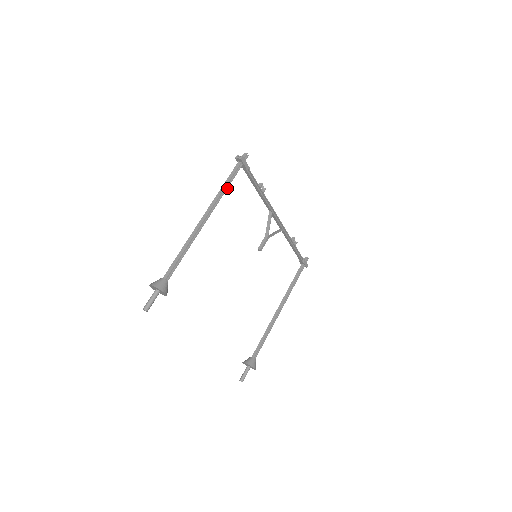
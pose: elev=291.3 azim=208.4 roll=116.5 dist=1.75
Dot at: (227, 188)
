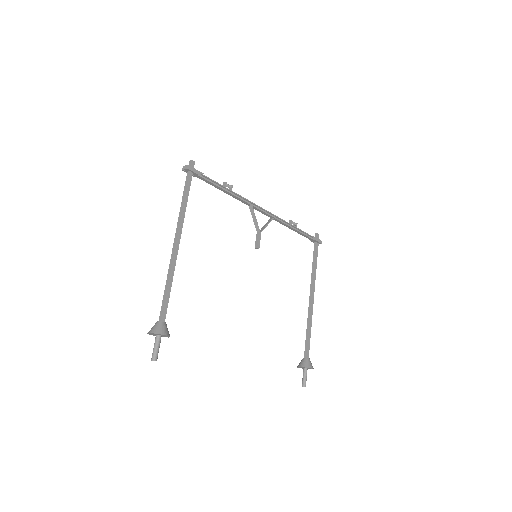
Dot at: (186, 203)
